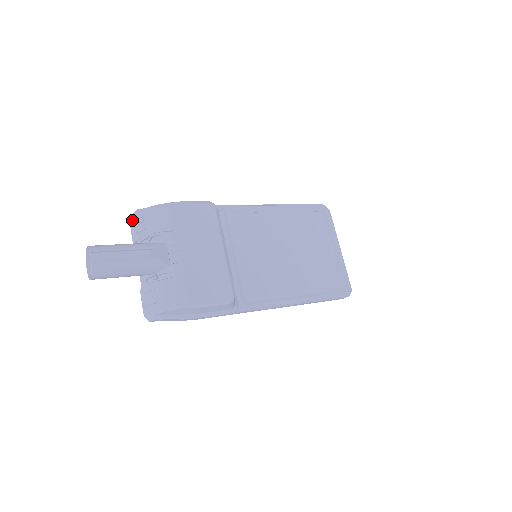
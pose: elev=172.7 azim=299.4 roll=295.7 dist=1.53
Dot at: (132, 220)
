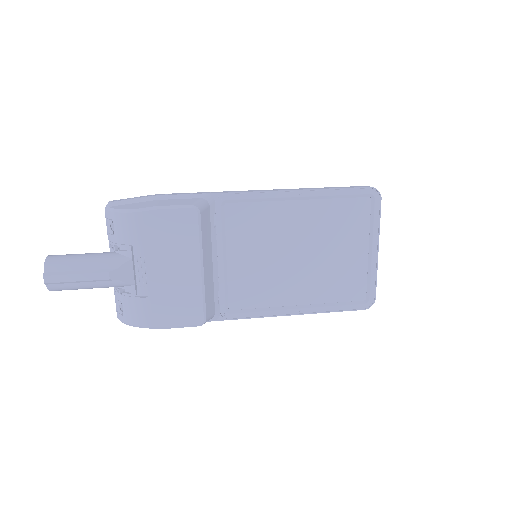
Dot at: (105, 214)
